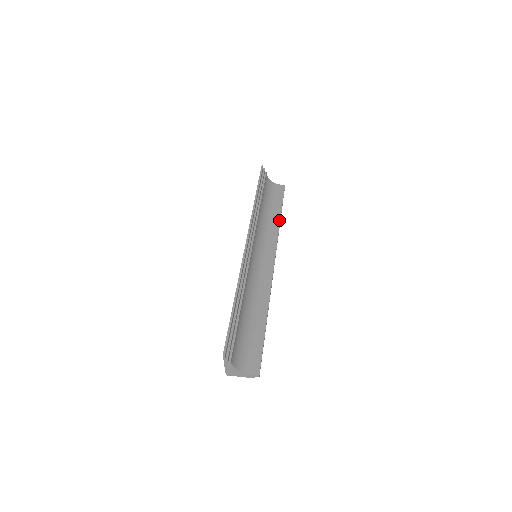
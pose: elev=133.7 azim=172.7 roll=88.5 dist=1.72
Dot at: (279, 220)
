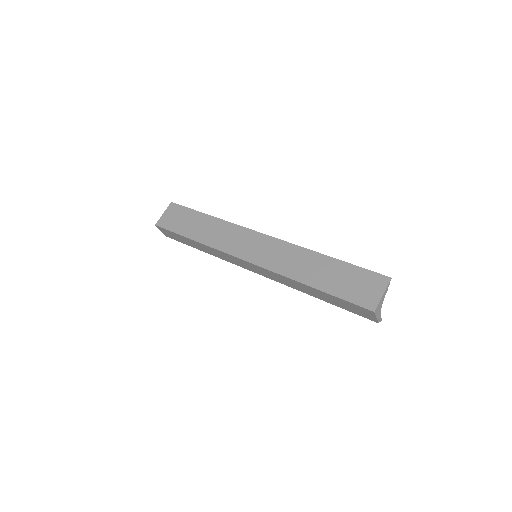
Dot at: occluded
